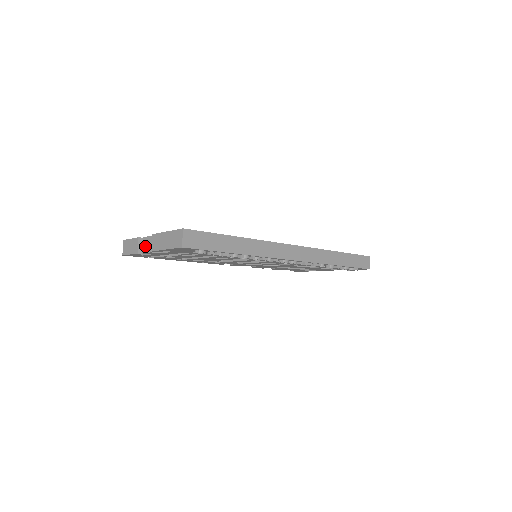
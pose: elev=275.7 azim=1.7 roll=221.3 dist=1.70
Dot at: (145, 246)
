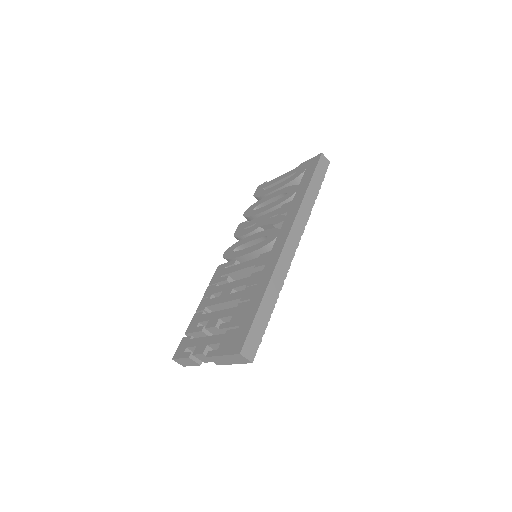
Dot at: (202, 359)
